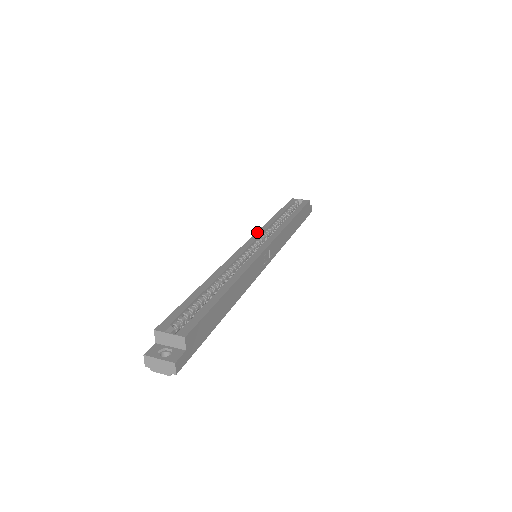
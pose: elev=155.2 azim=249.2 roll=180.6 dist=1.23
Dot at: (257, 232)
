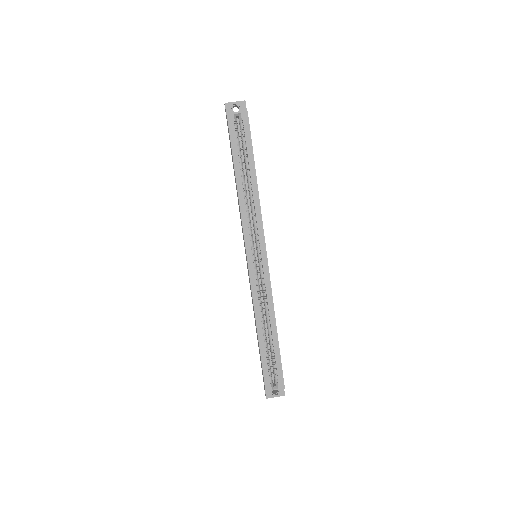
Dot at: (244, 231)
